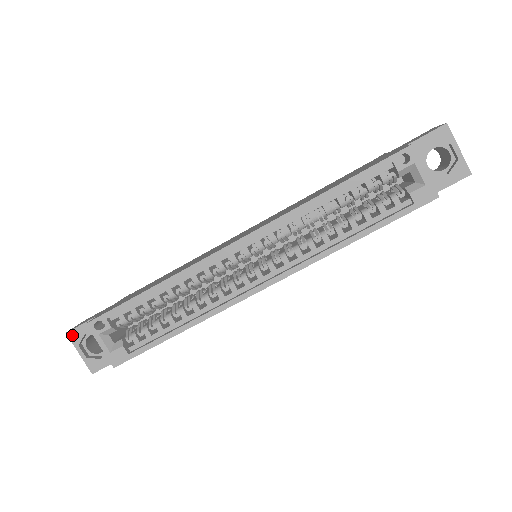
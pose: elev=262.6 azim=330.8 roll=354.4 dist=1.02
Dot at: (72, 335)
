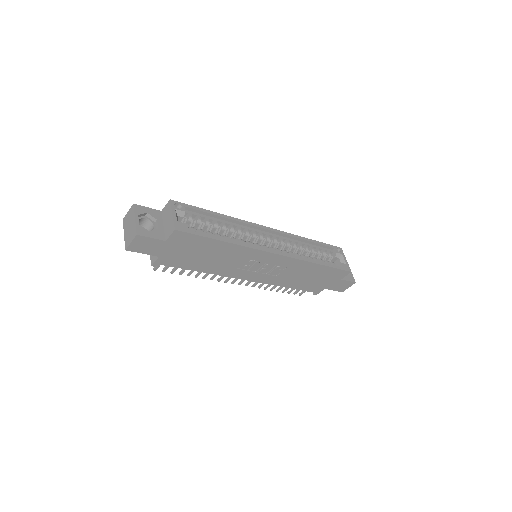
Dot at: (137, 207)
